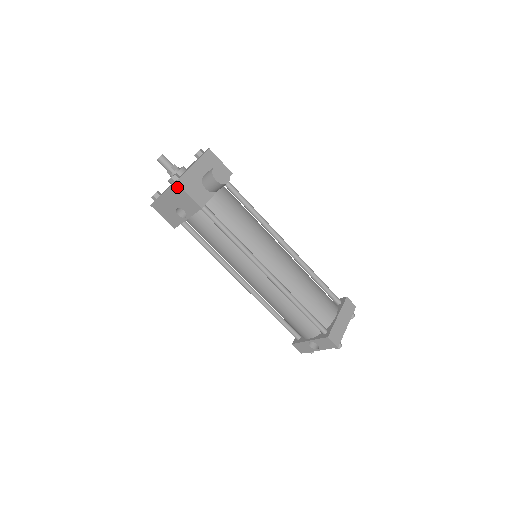
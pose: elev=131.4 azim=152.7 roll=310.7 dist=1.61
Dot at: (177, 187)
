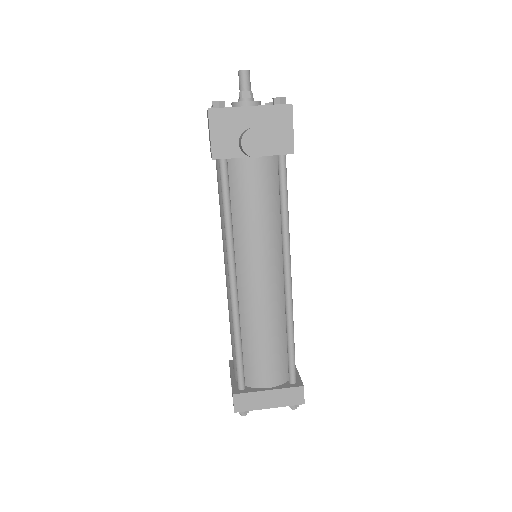
Dot at: (208, 116)
